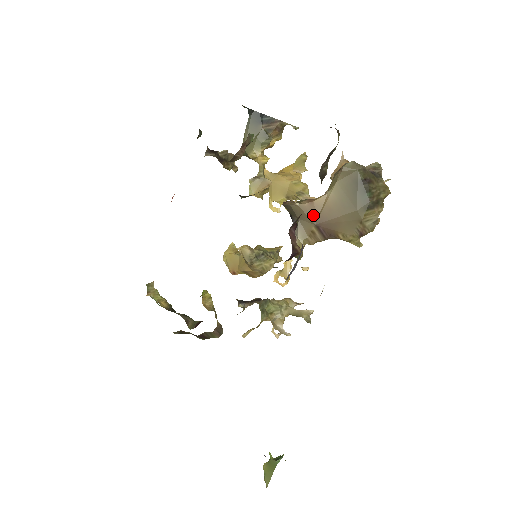
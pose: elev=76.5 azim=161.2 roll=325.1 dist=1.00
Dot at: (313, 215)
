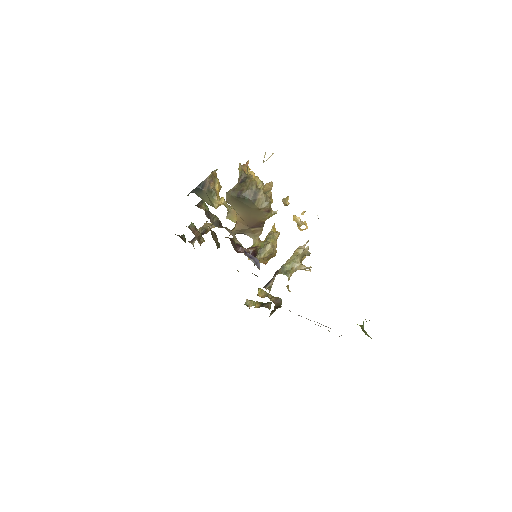
Dot at: (244, 226)
